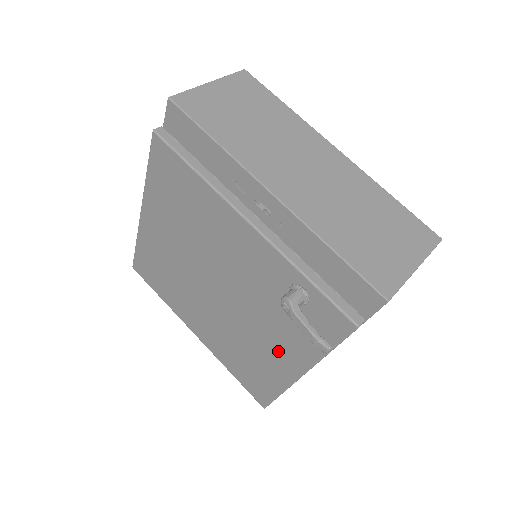
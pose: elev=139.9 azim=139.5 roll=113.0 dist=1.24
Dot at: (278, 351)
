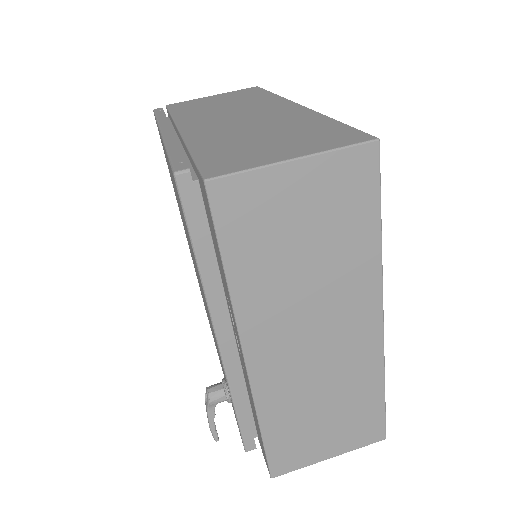
Dot at: occluded
